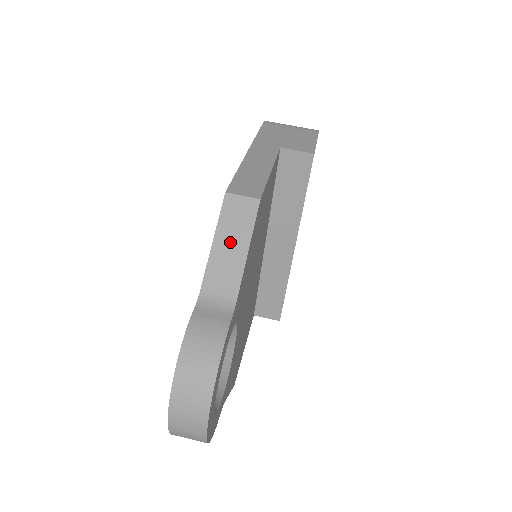
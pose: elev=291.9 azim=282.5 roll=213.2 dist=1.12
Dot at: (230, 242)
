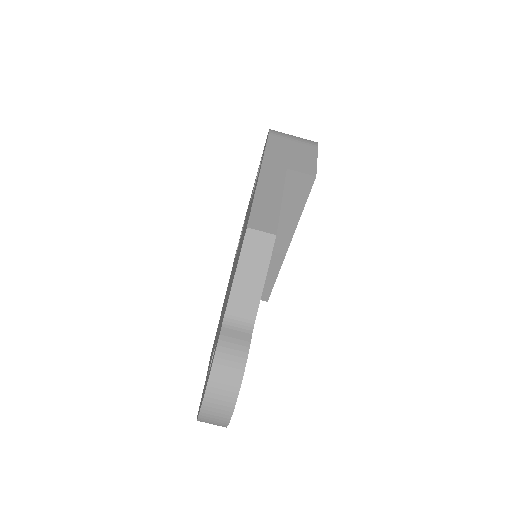
Dot at: (250, 272)
